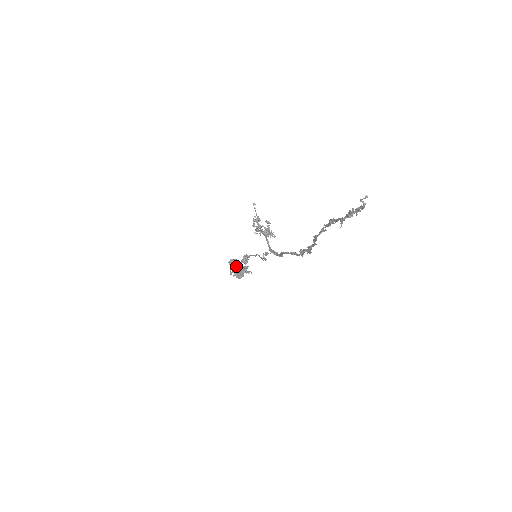
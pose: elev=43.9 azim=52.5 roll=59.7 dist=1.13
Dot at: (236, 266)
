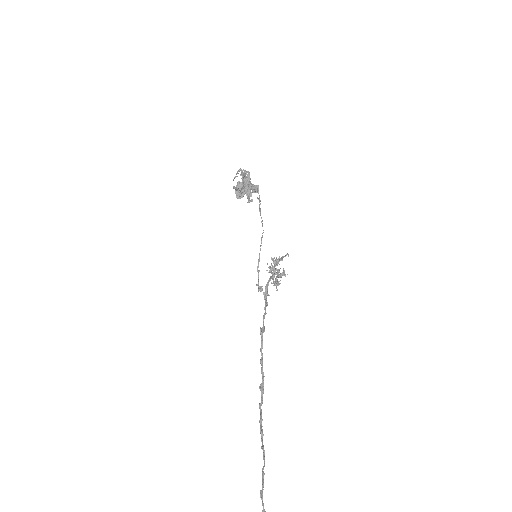
Dot at: (243, 187)
